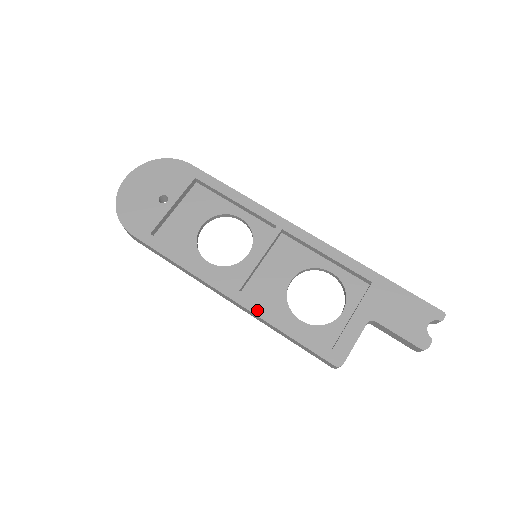
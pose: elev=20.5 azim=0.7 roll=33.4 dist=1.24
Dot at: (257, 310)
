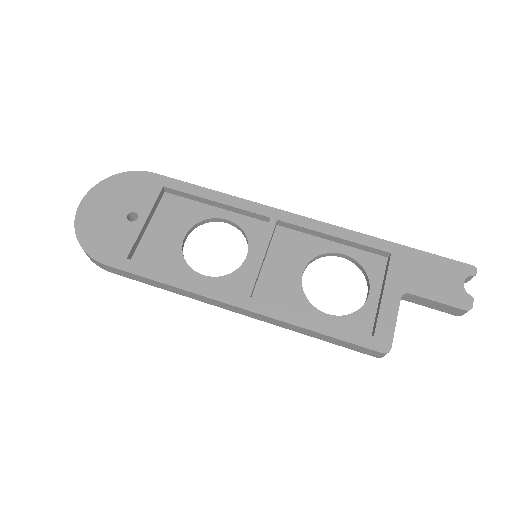
Dot at: (277, 314)
